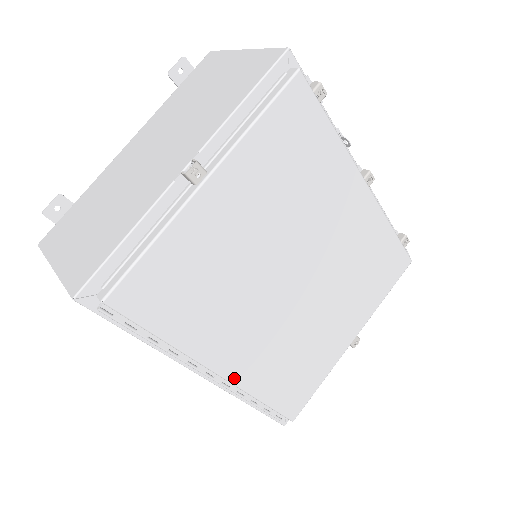
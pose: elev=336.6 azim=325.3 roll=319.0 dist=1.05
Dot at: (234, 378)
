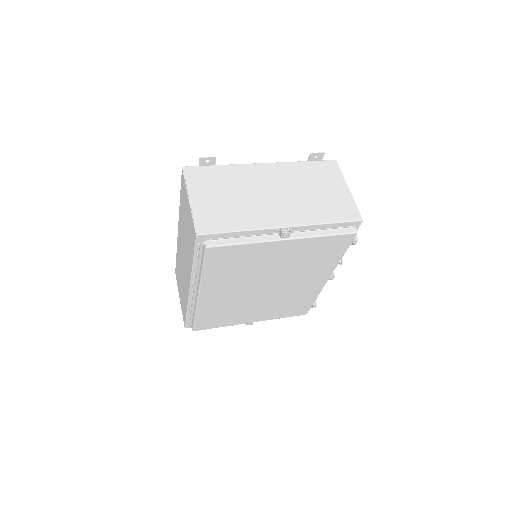
Dot at: (200, 301)
